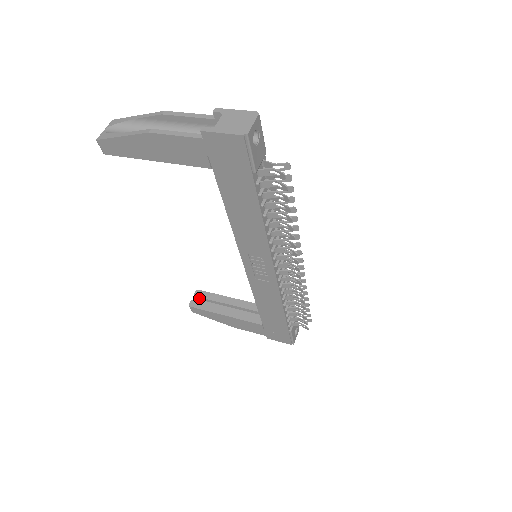
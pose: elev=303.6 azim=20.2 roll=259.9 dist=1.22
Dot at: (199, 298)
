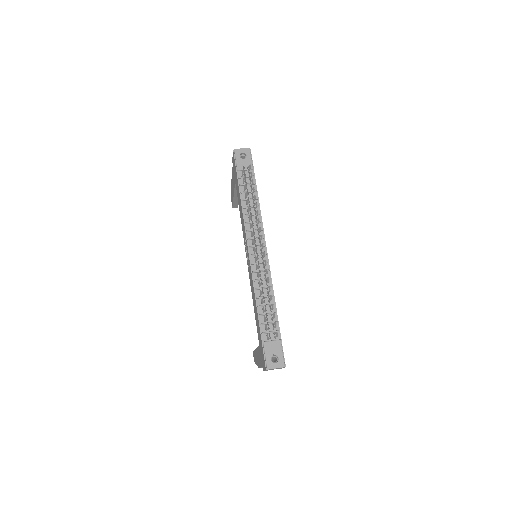
Dot at: occluded
